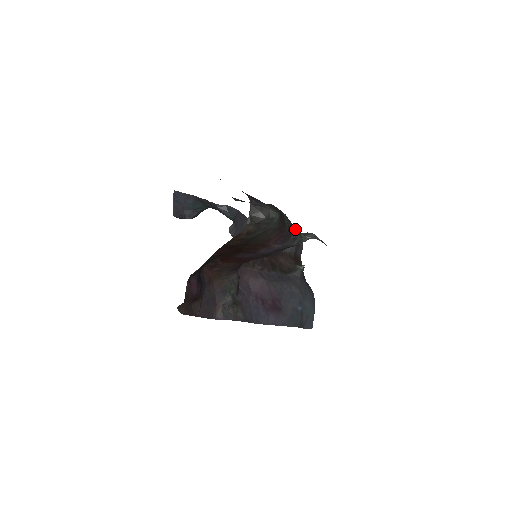
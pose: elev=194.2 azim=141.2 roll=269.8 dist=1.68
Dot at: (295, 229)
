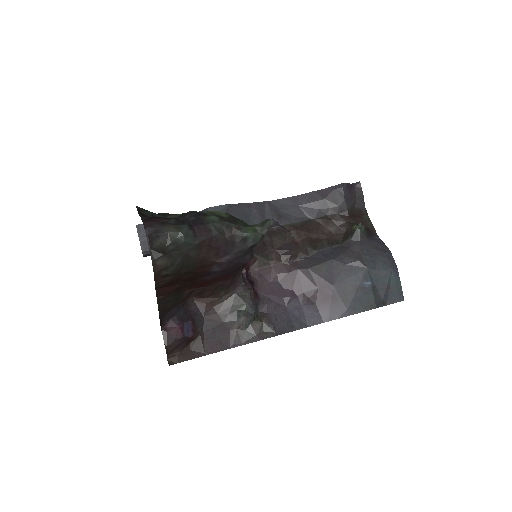
Dot at: (241, 226)
